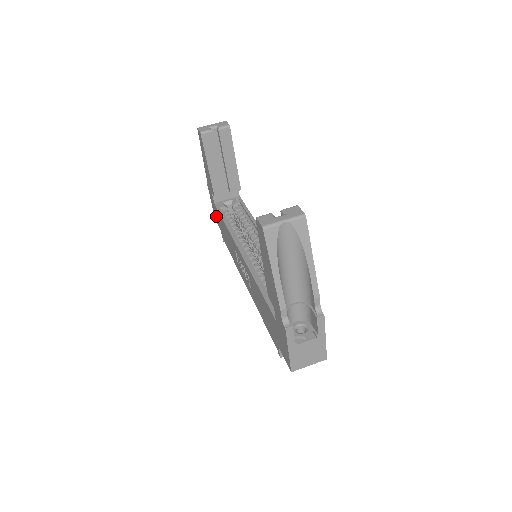
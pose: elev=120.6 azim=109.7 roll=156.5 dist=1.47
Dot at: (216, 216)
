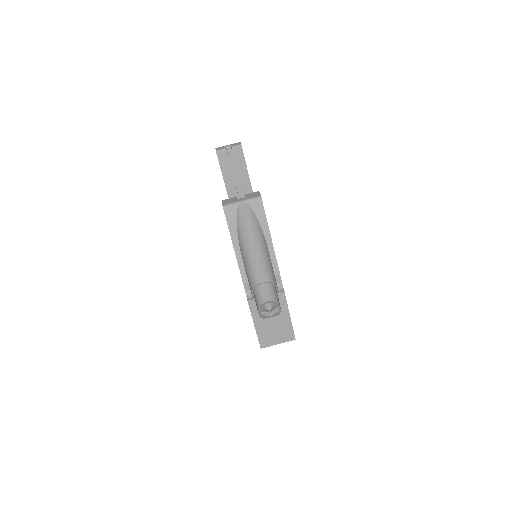
Dot at: occluded
